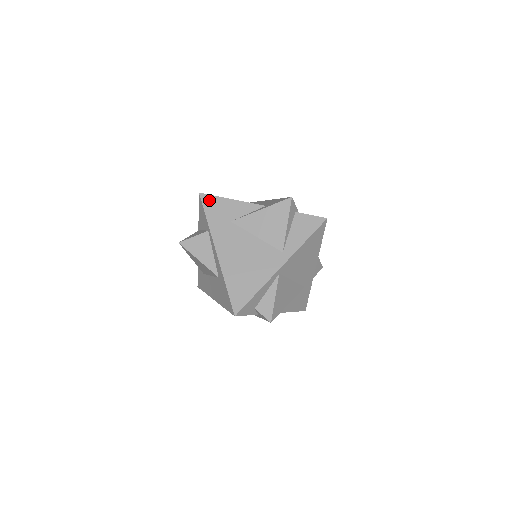
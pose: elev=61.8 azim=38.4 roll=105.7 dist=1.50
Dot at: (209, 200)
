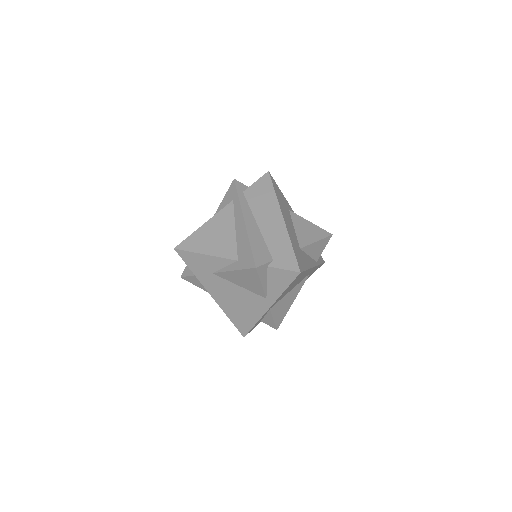
Dot at: (185, 255)
